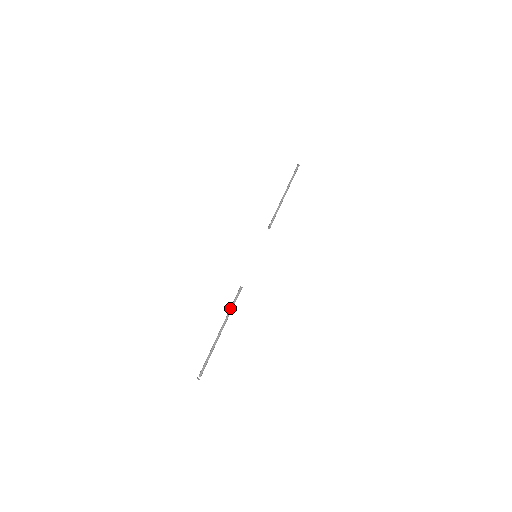
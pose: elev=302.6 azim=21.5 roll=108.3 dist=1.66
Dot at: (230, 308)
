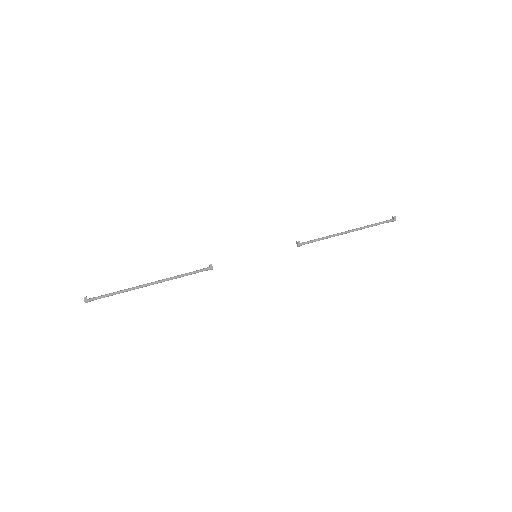
Dot at: (180, 275)
